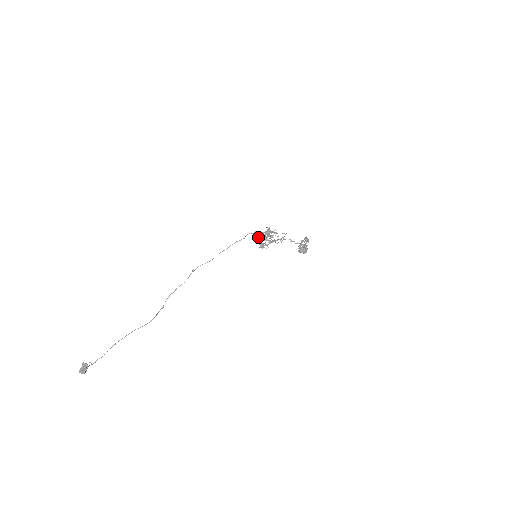
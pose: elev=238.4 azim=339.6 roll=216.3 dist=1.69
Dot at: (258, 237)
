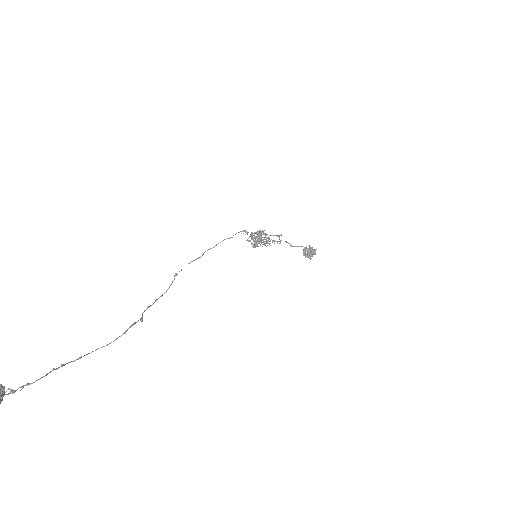
Dot at: (249, 240)
